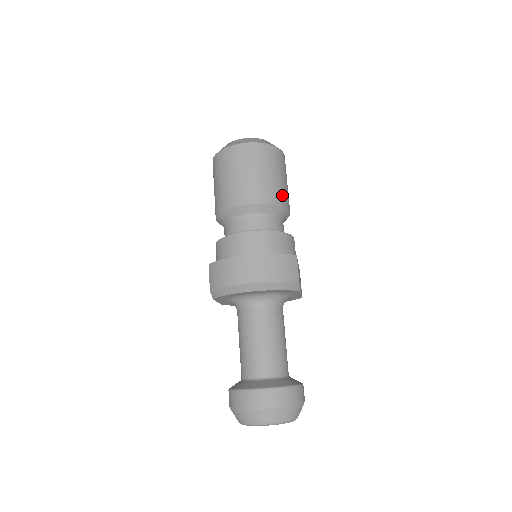
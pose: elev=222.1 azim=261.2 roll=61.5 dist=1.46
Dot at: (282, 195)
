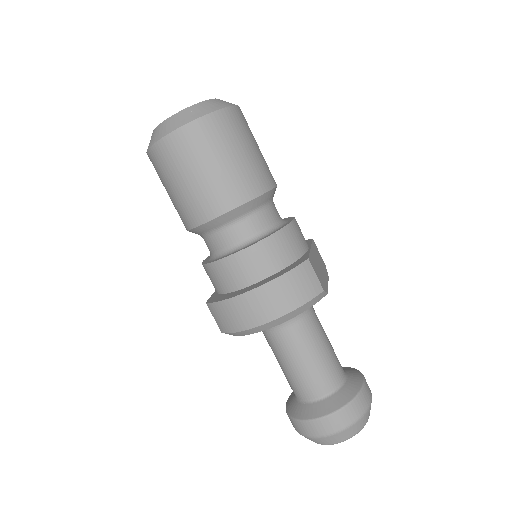
Dot at: (258, 176)
